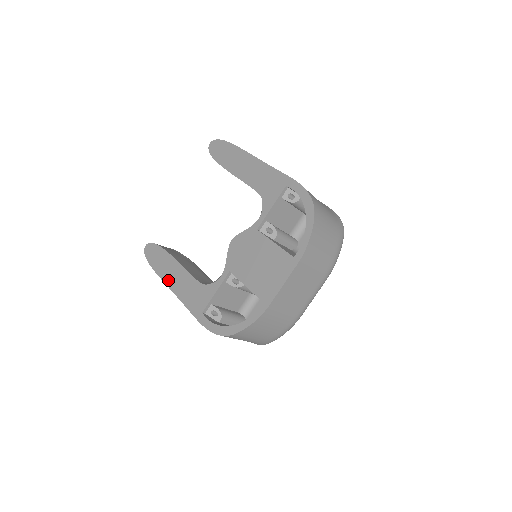
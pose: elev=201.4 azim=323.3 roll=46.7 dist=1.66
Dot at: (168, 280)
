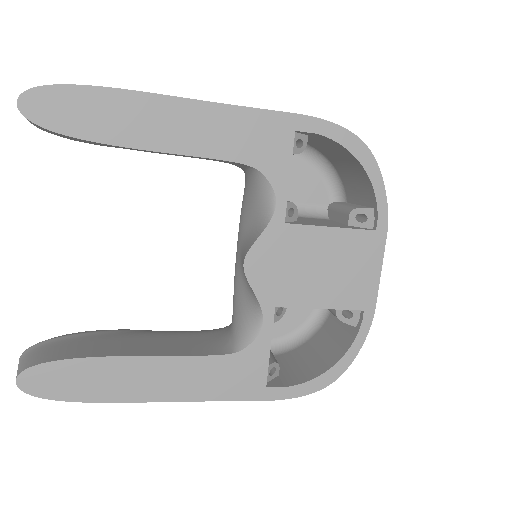
Dot at: (147, 394)
